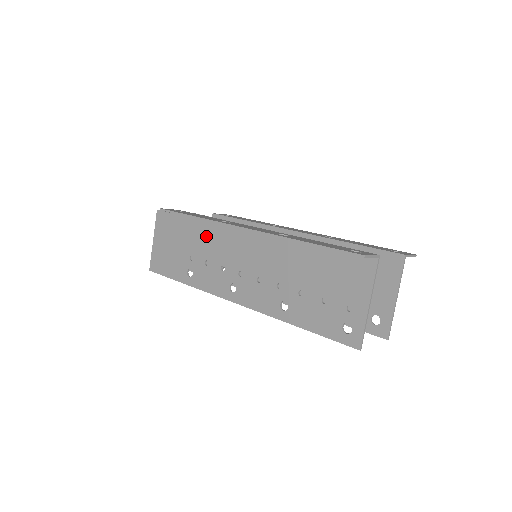
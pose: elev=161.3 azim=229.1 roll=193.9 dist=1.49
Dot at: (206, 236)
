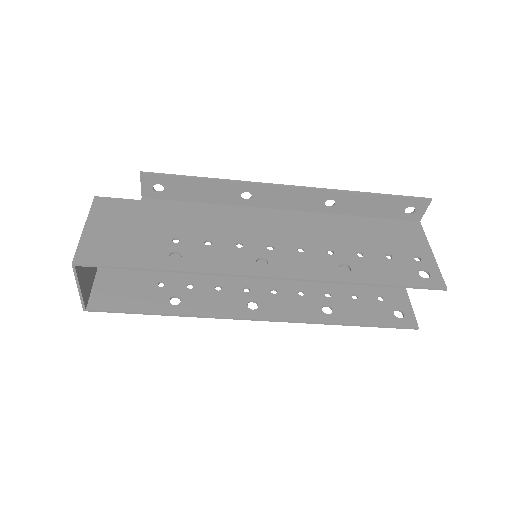
Dot at: (202, 217)
